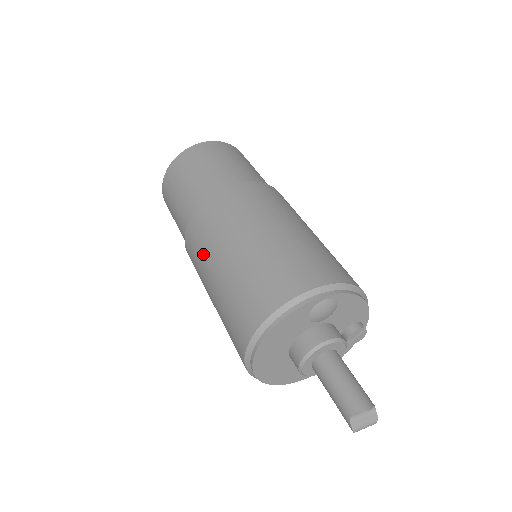
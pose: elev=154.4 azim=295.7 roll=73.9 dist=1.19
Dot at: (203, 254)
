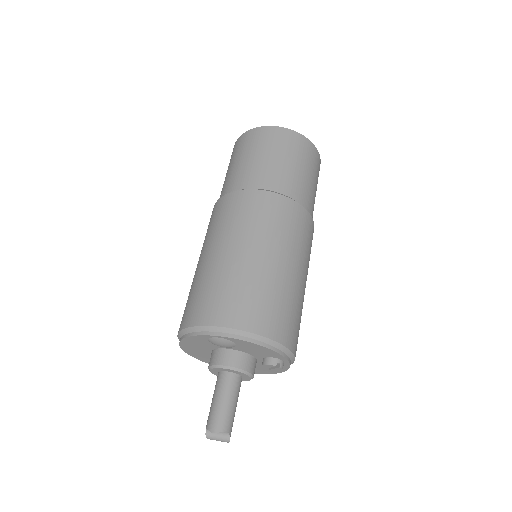
Dot at: occluded
